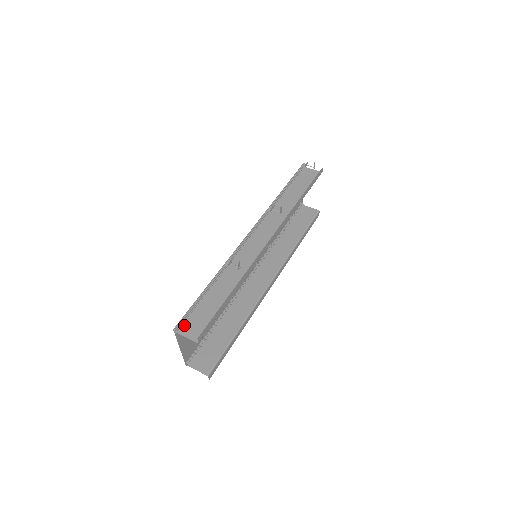
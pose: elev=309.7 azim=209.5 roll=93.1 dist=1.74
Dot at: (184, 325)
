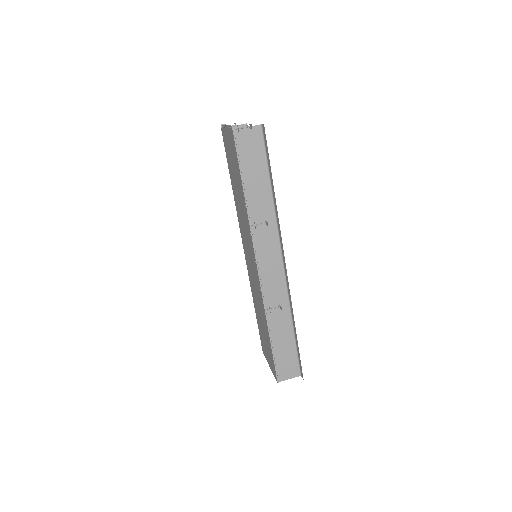
Dot at: (280, 374)
